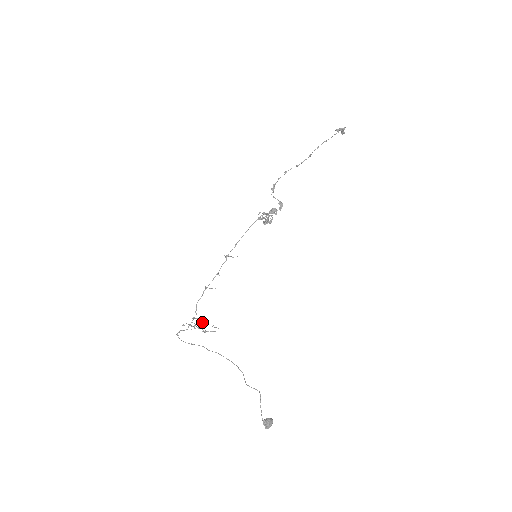
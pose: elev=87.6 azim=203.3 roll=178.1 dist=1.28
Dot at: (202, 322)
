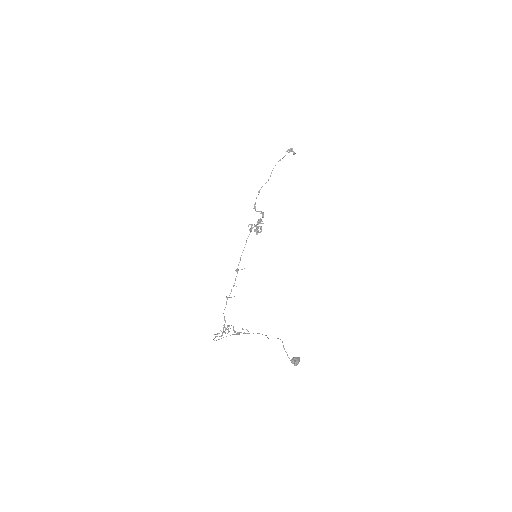
Dot at: (233, 328)
